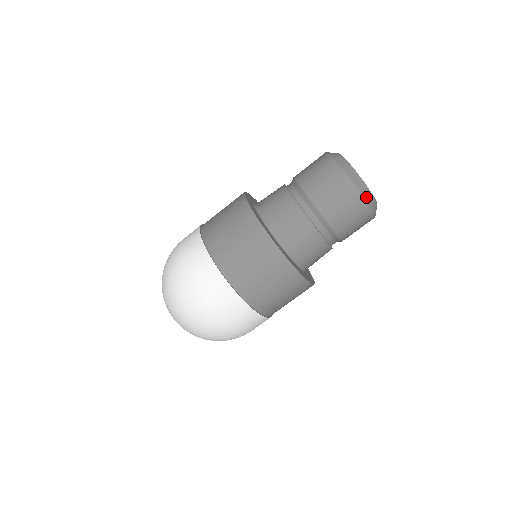
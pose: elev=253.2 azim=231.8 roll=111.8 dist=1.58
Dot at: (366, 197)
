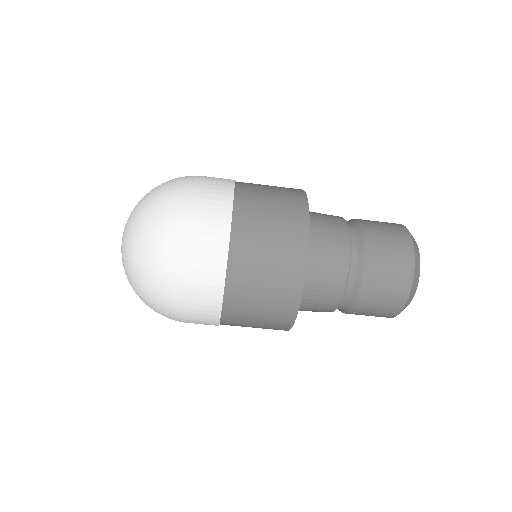
Dot at: (406, 305)
